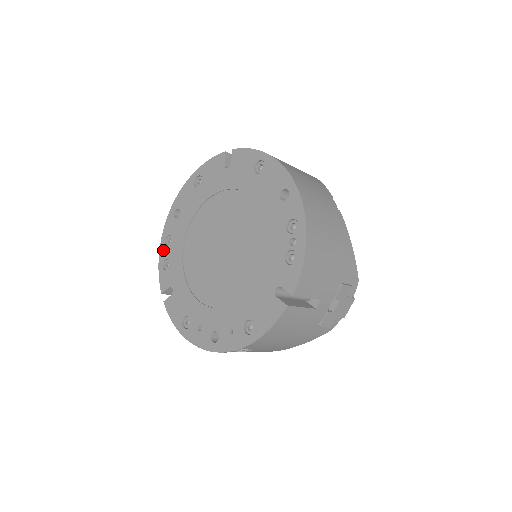
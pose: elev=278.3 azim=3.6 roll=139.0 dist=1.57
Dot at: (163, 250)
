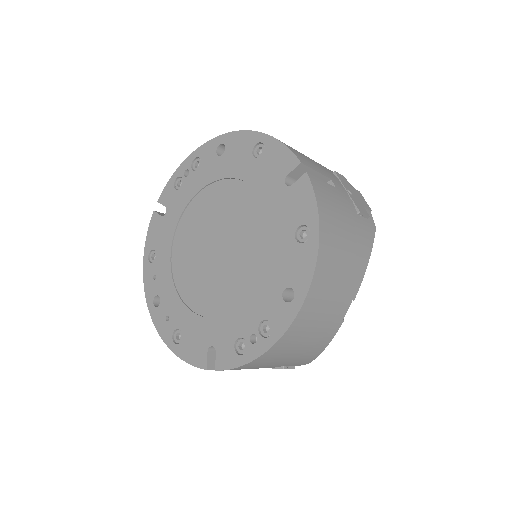
Dot at: (186, 165)
